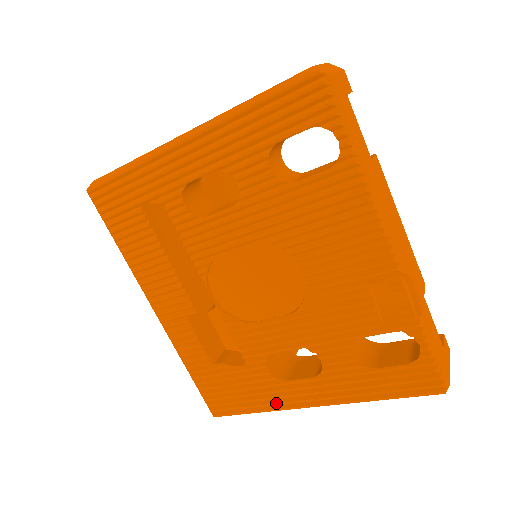
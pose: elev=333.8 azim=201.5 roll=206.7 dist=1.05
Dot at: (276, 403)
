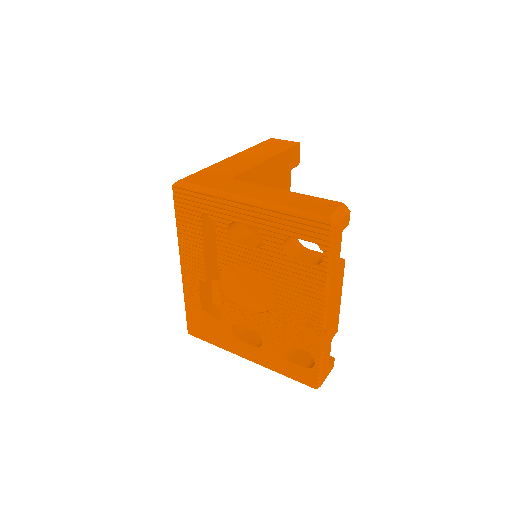
Dot at: (228, 347)
